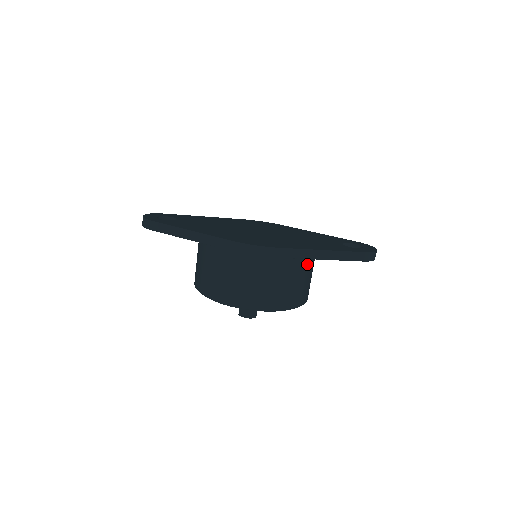
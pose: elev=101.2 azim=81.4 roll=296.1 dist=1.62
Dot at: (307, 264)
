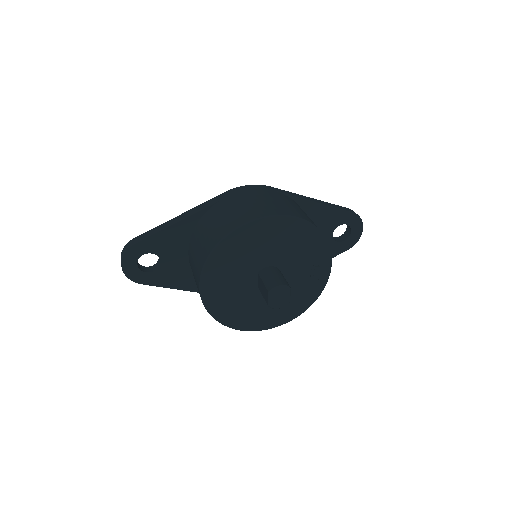
Dot at: occluded
